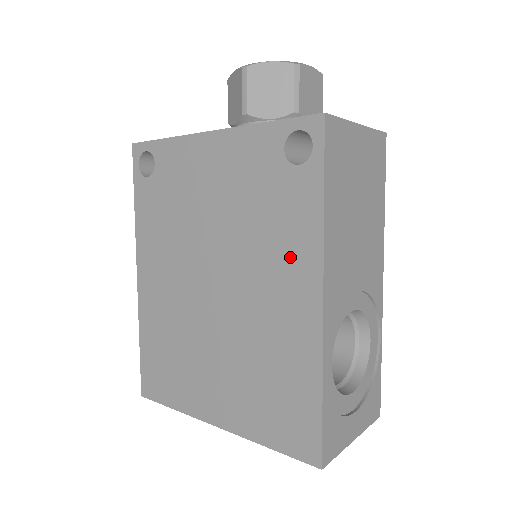
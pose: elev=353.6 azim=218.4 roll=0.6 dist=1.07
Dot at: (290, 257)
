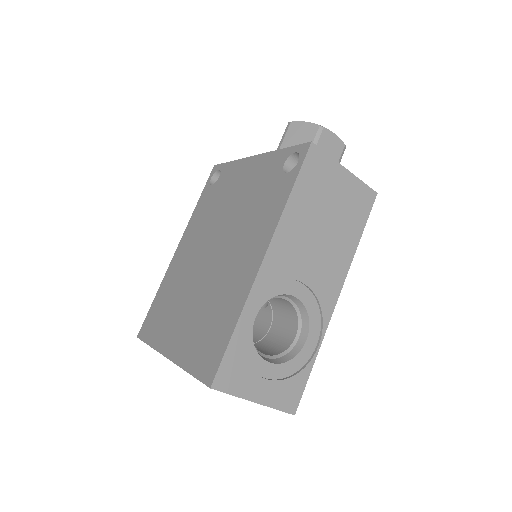
Dot at: (259, 231)
